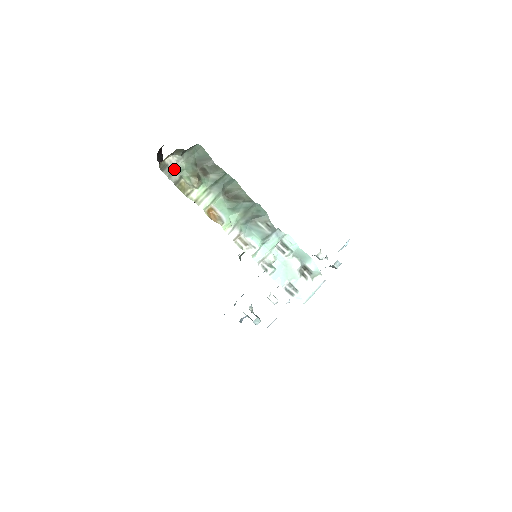
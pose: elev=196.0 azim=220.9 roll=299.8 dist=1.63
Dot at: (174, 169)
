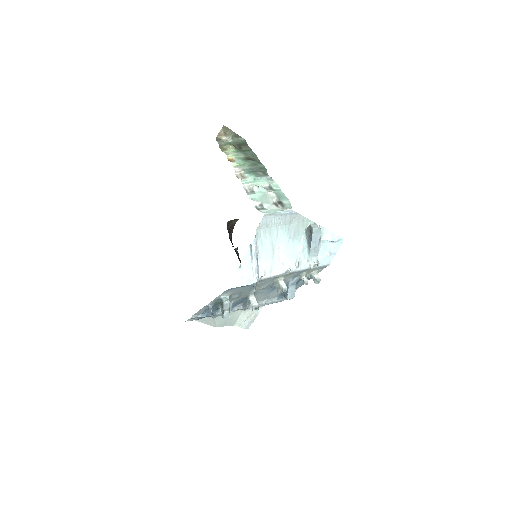
Dot at: (224, 141)
